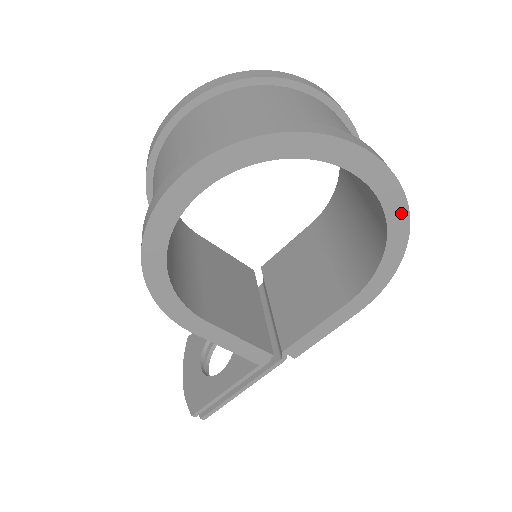
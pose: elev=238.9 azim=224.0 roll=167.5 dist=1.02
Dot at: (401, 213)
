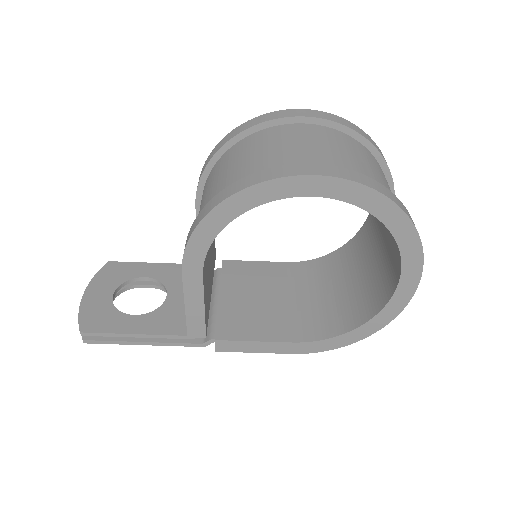
Dot at: (390, 315)
